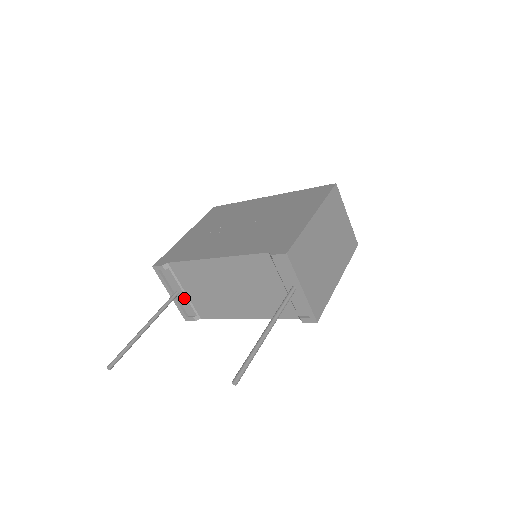
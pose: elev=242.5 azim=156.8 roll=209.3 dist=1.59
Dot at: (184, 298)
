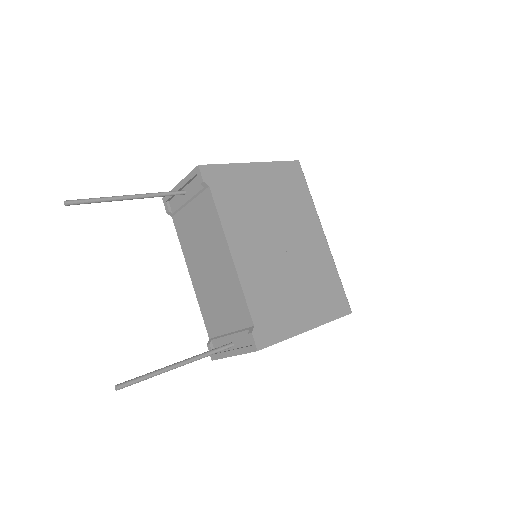
Dot at: (183, 201)
